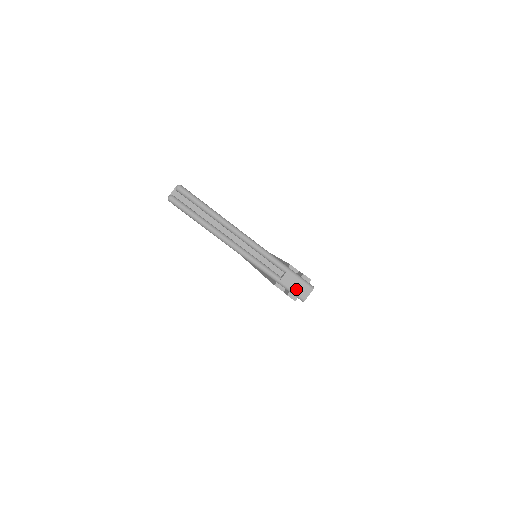
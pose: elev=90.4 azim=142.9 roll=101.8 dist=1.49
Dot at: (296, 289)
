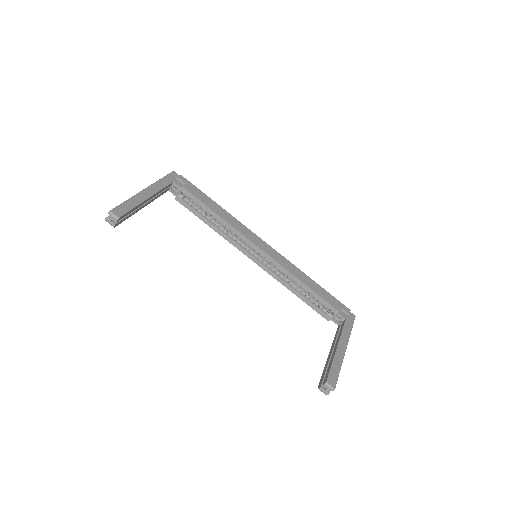
Dot at: occluded
